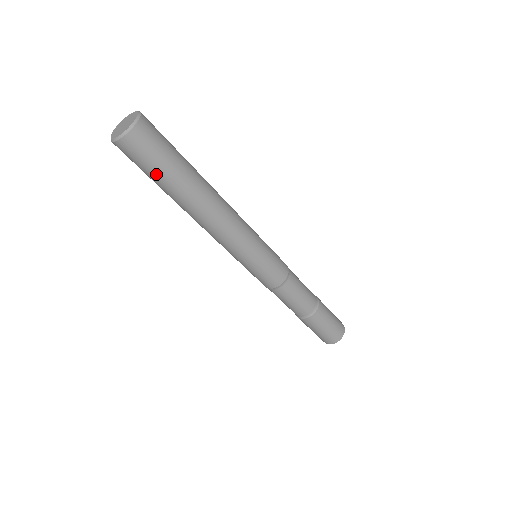
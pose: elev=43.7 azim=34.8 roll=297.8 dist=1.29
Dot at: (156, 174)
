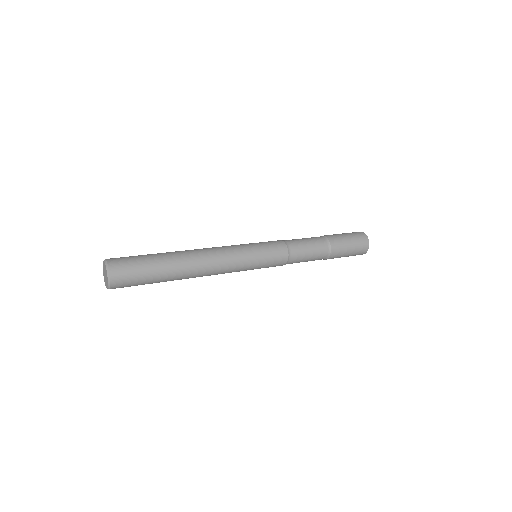
Dot at: occluded
